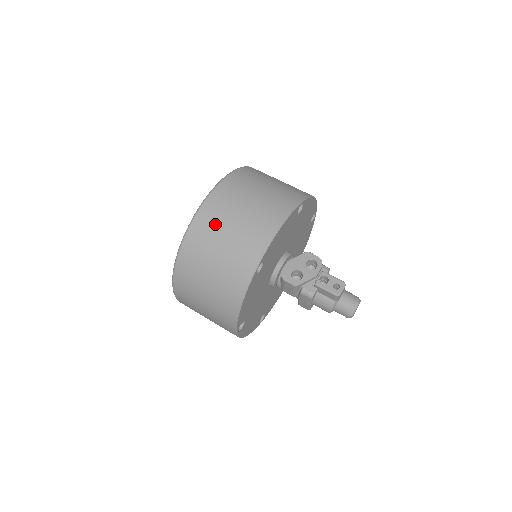
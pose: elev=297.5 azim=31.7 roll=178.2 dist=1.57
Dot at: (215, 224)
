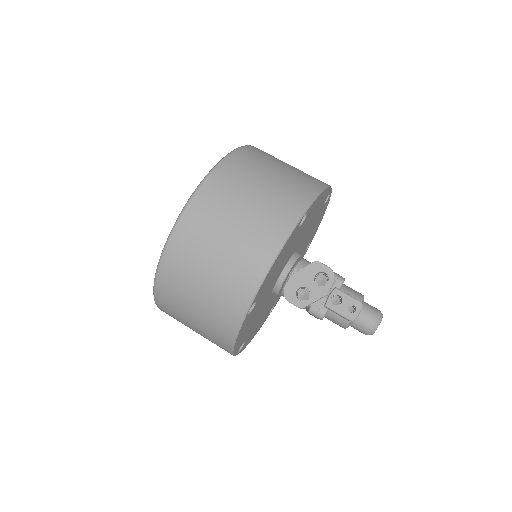
Dot at: (192, 256)
